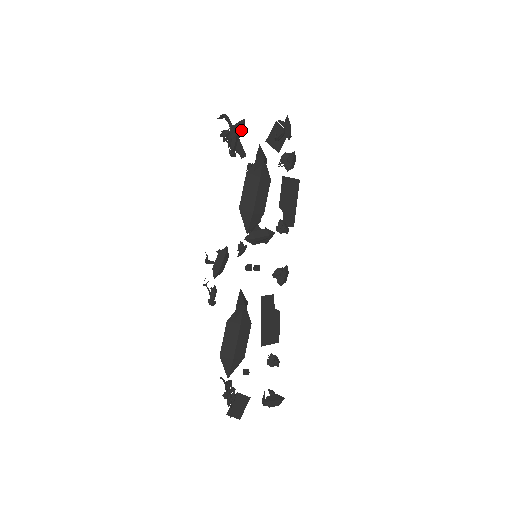
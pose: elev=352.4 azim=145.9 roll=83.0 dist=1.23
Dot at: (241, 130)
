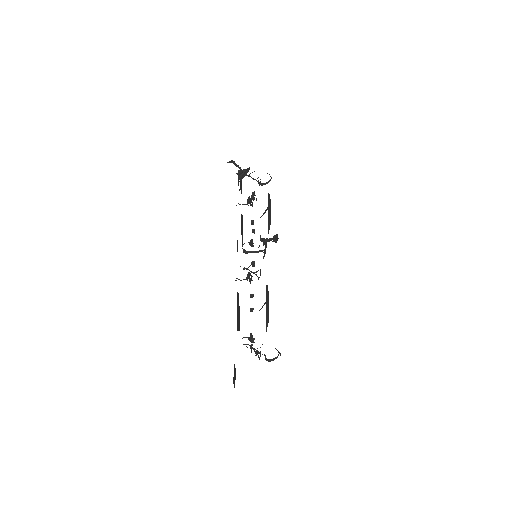
Dot at: occluded
